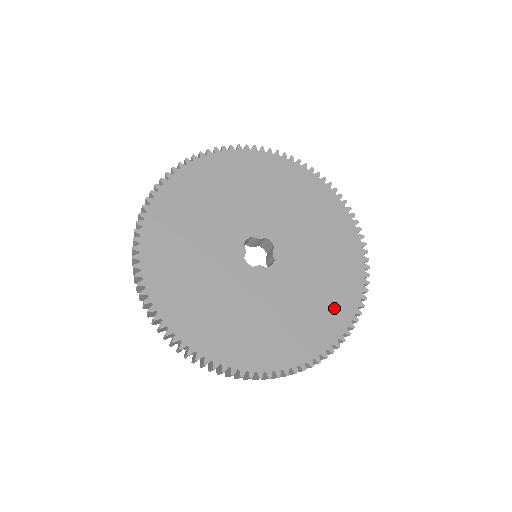
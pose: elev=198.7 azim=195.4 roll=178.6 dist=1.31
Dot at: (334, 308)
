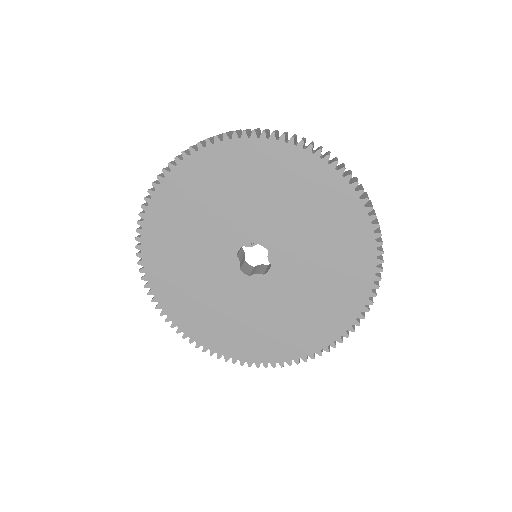
Dot at: (340, 303)
